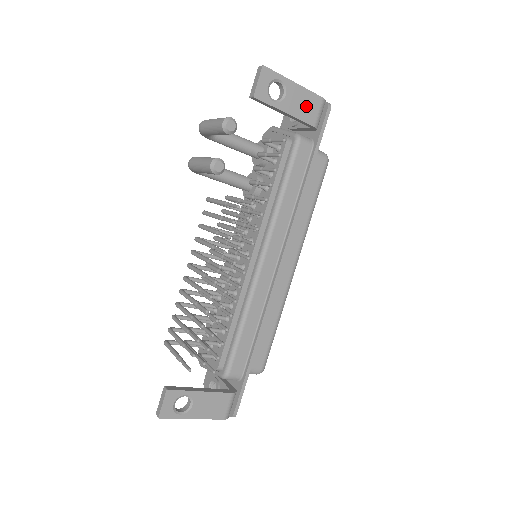
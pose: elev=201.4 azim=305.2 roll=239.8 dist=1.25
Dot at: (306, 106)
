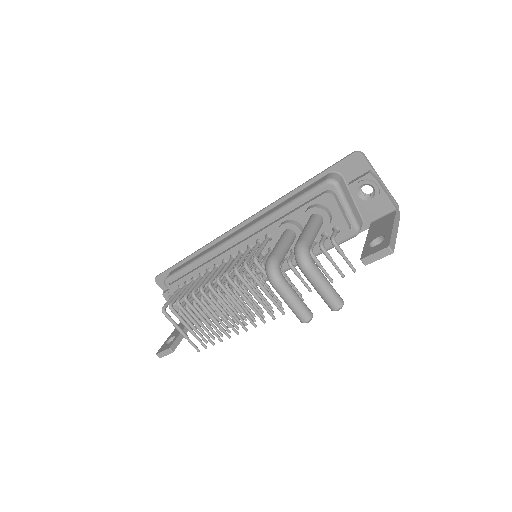
Dot at: occluded
